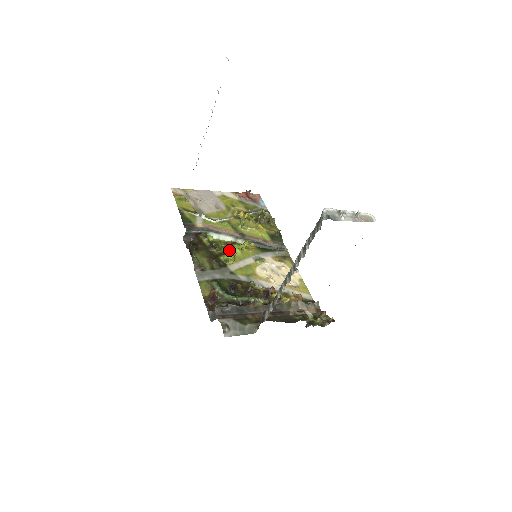
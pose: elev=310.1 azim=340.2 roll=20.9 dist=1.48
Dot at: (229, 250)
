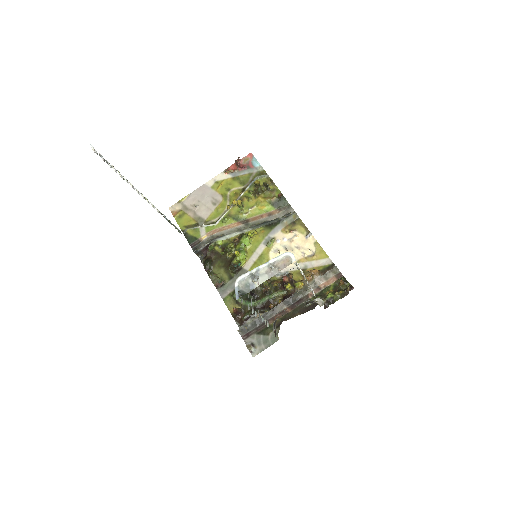
Dot at: (235, 254)
